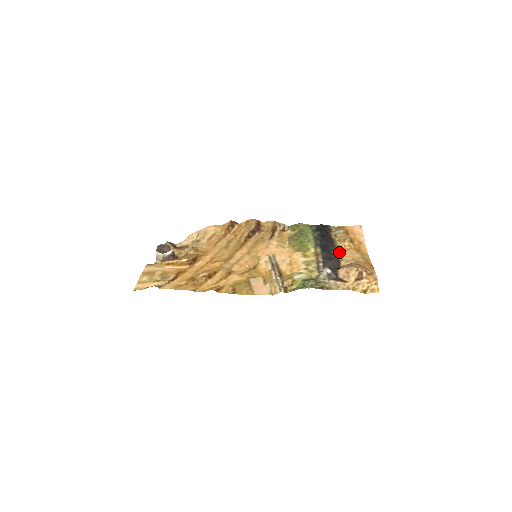
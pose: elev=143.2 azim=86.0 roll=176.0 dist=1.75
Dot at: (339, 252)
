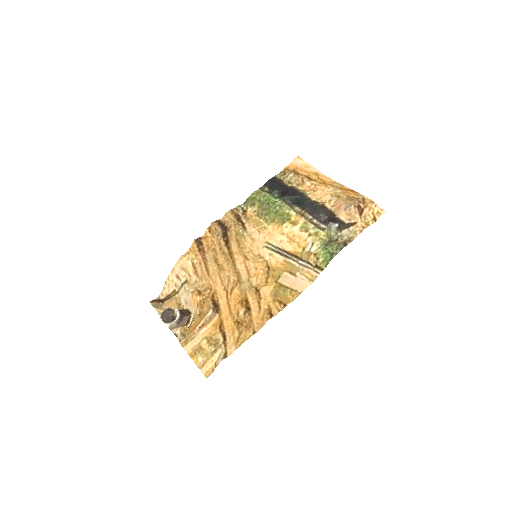
Dot at: (311, 197)
